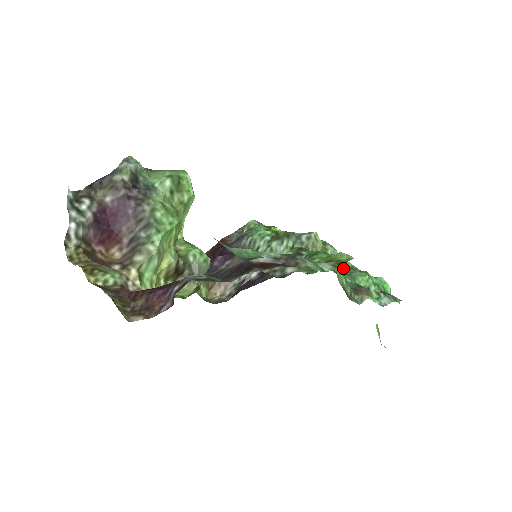
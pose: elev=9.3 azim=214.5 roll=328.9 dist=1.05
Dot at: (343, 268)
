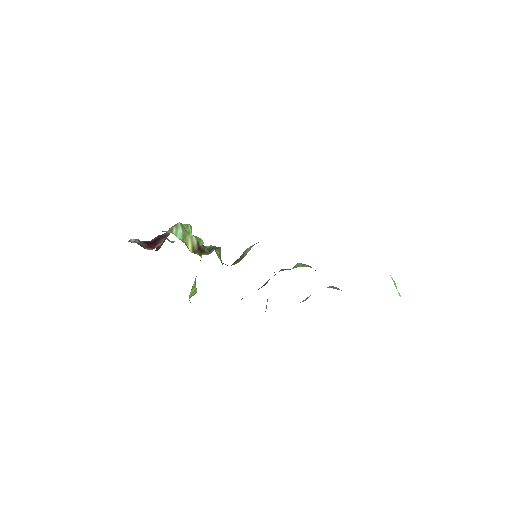
Dot at: occluded
